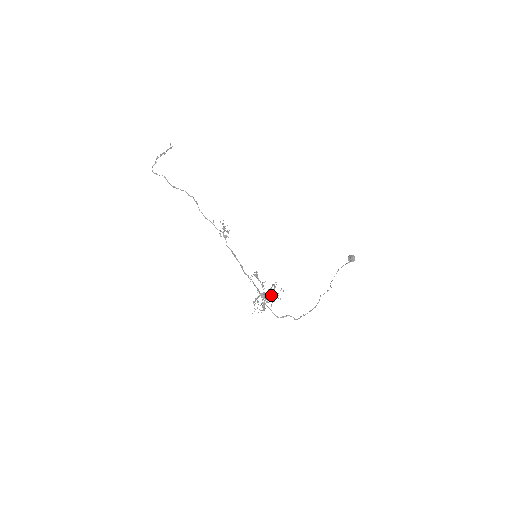
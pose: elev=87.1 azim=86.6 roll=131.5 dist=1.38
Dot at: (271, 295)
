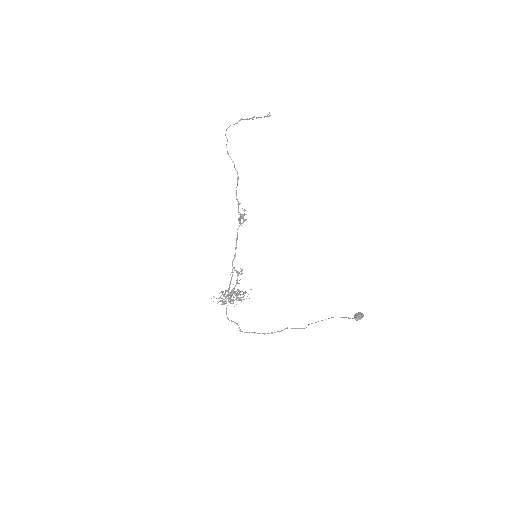
Dot at: (242, 297)
